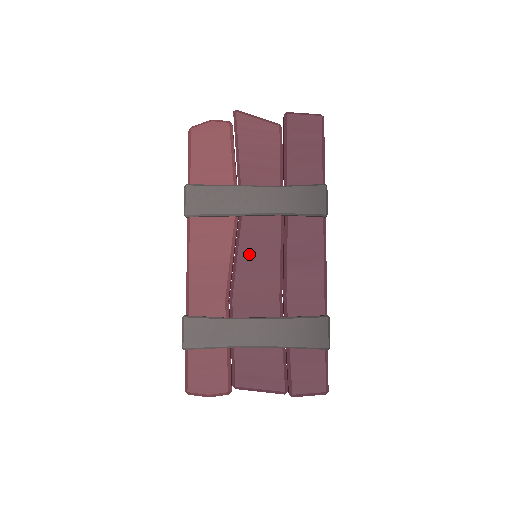
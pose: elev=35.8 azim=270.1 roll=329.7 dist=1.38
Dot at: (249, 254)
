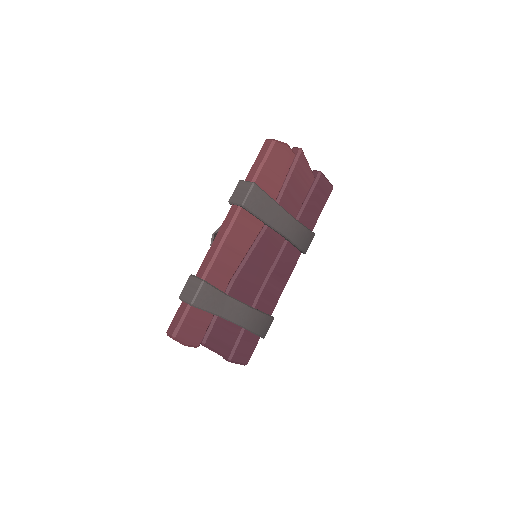
Dot at: (258, 255)
